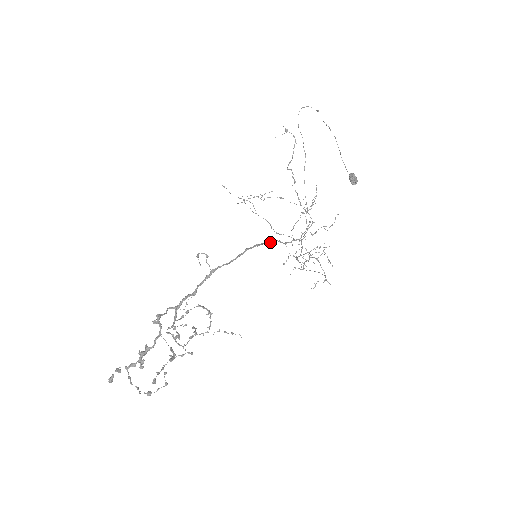
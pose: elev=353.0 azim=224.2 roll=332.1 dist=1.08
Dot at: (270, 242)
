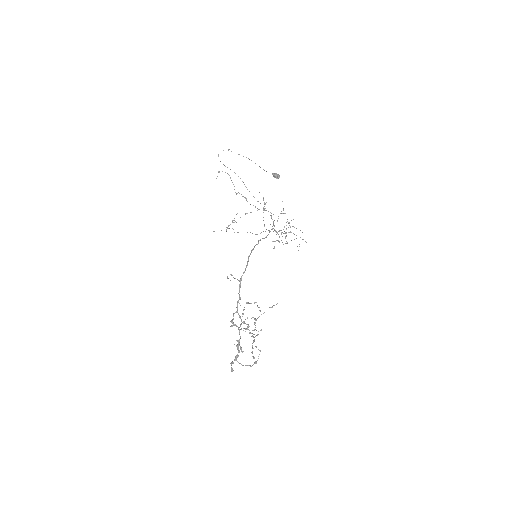
Dot at: (258, 243)
